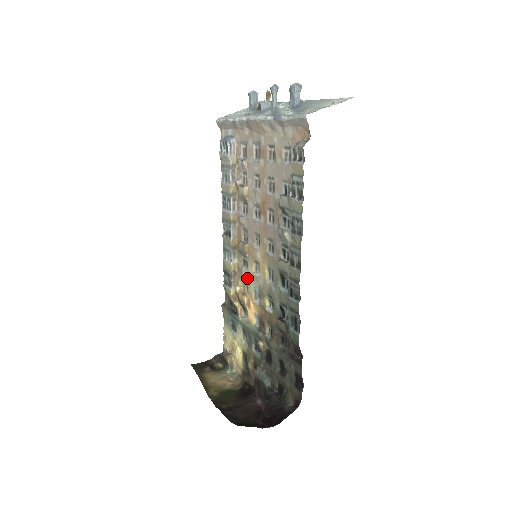
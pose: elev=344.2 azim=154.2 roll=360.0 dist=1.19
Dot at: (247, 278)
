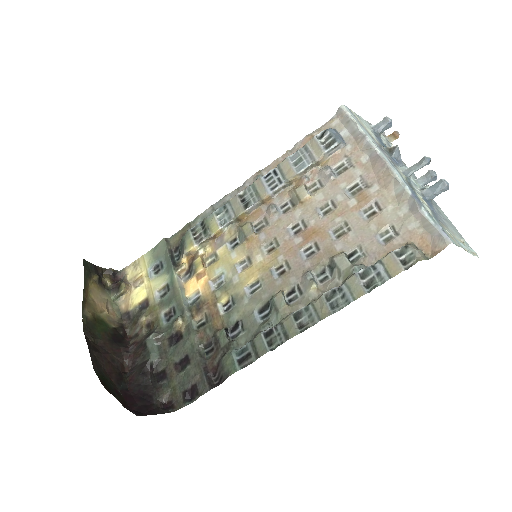
Dot at: (223, 256)
